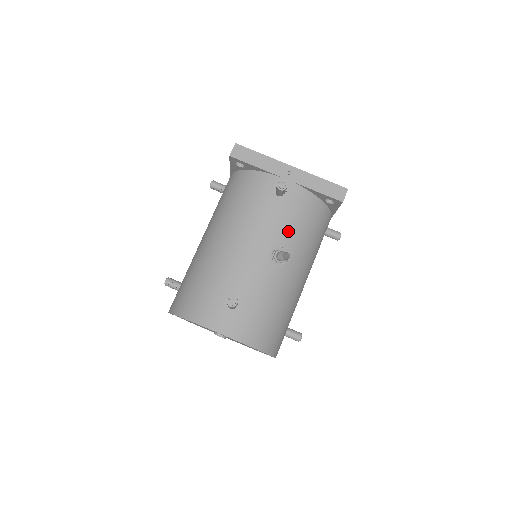
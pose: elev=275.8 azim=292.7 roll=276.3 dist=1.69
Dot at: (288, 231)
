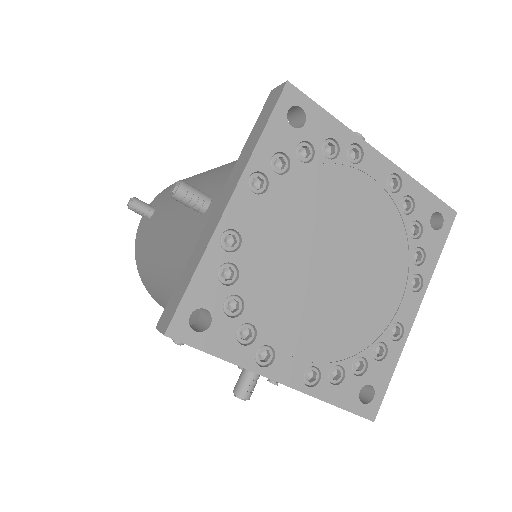
Dot at: occluded
